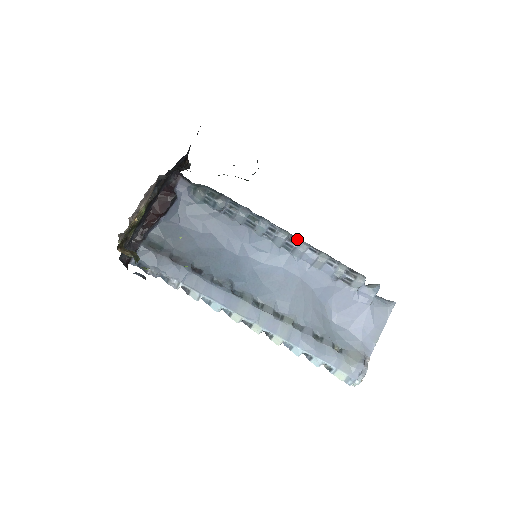
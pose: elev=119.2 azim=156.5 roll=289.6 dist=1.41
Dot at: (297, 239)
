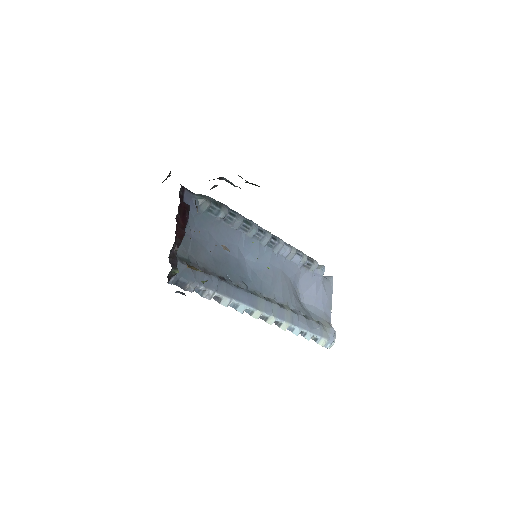
Dot at: (276, 236)
